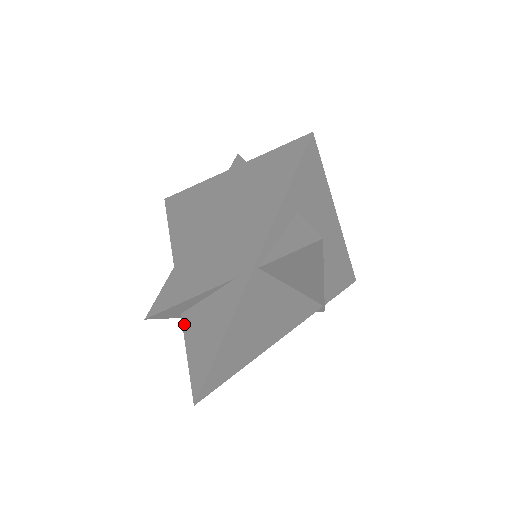
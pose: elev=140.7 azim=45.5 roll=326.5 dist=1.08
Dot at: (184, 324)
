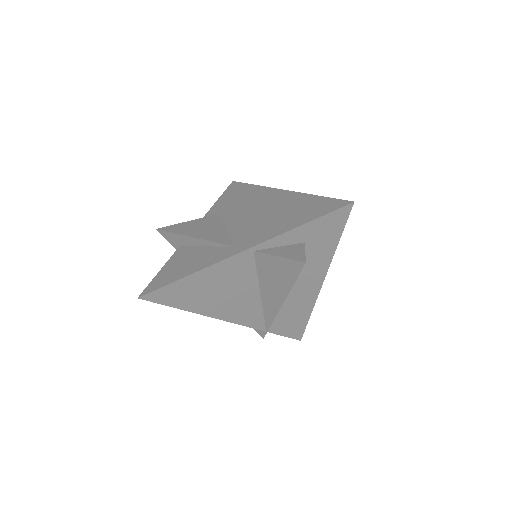
Dot at: (176, 252)
